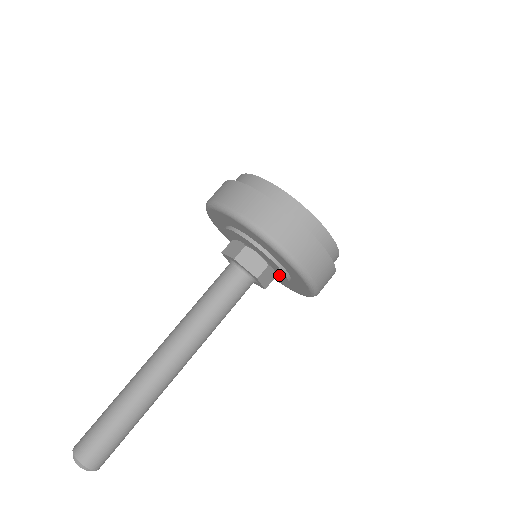
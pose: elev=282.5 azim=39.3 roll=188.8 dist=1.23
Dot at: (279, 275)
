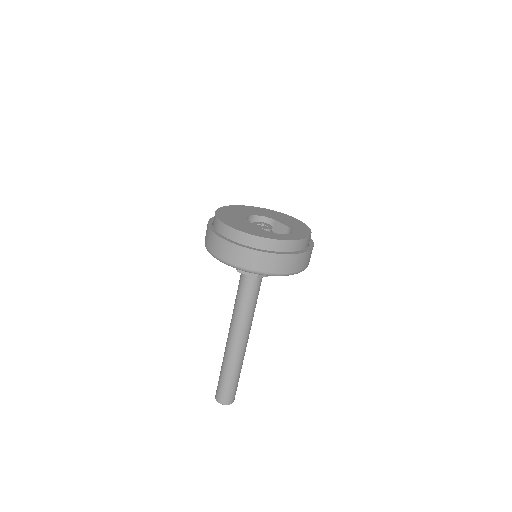
Dot at: occluded
